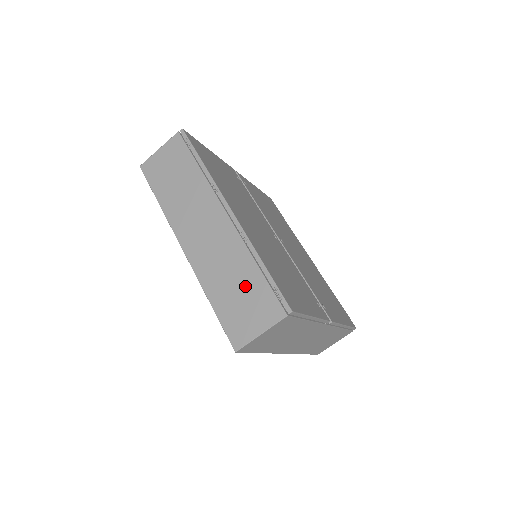
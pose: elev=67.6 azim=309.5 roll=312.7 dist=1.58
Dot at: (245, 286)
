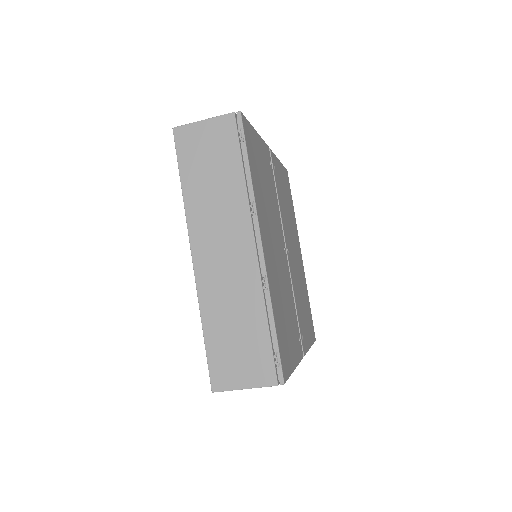
Dot at: (246, 334)
